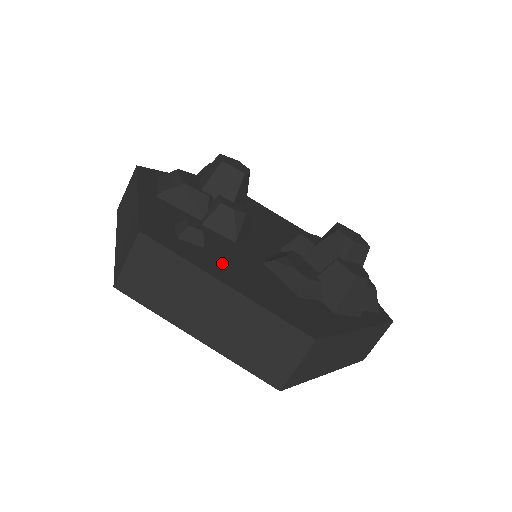
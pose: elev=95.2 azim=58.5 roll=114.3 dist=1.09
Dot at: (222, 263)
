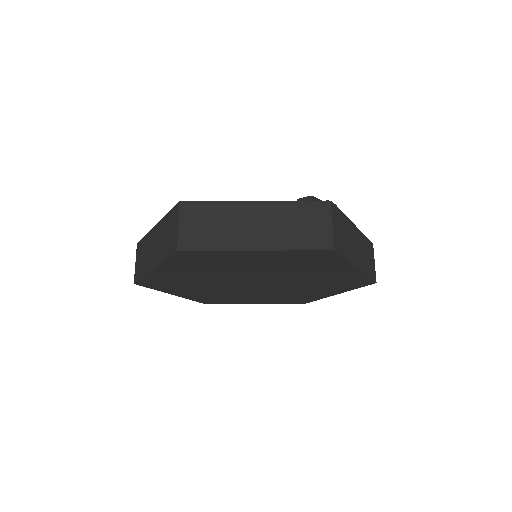
Dot at: occluded
